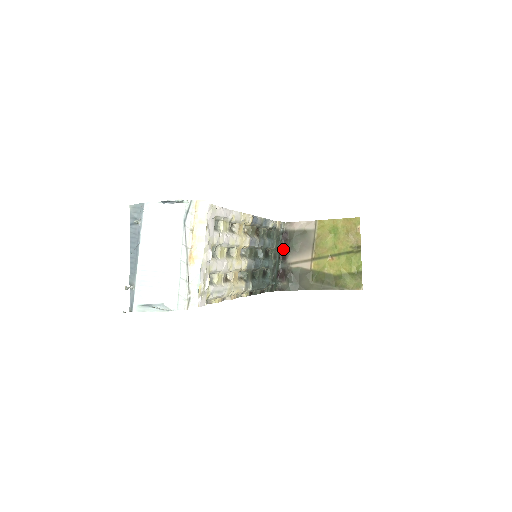
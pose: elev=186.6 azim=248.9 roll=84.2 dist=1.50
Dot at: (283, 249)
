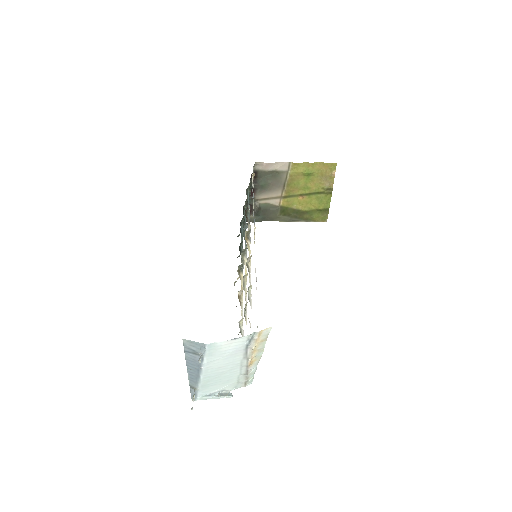
Dot at: (251, 188)
